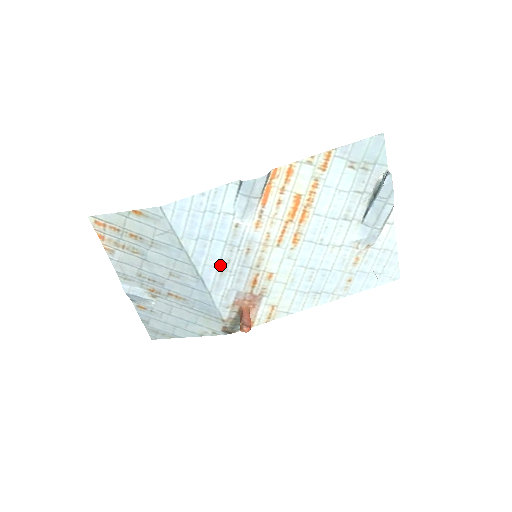
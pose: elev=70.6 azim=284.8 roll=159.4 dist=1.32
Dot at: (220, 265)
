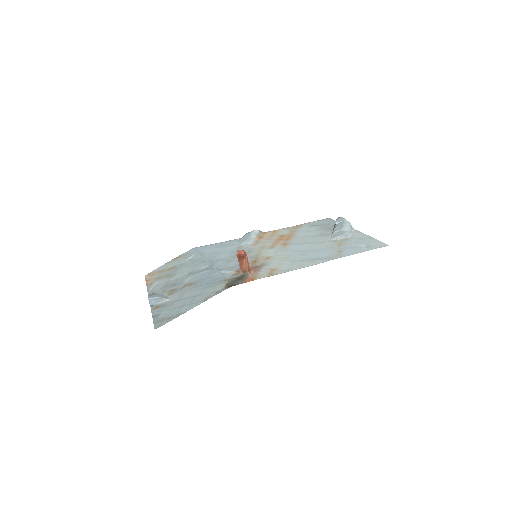
Dot at: (227, 259)
